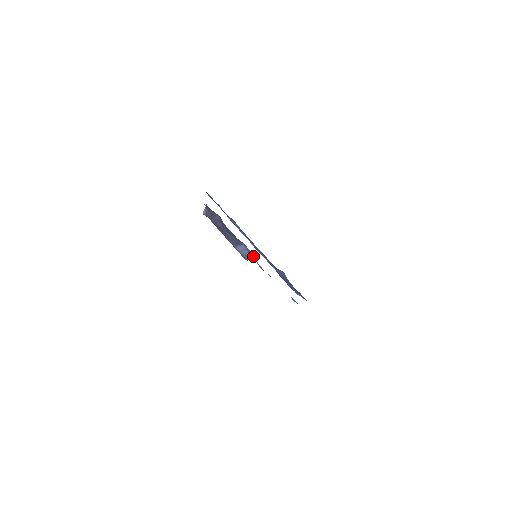
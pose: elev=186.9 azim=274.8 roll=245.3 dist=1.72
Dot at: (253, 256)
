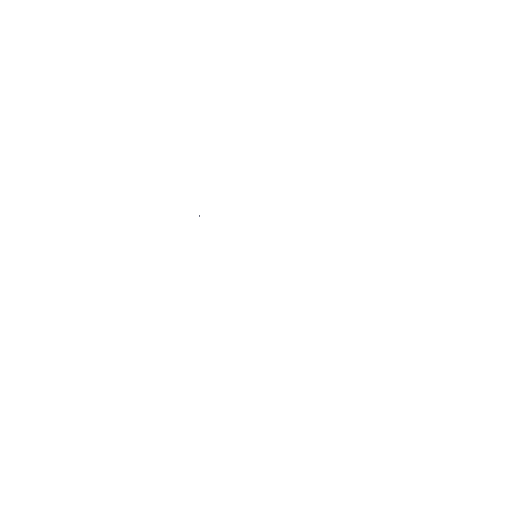
Dot at: occluded
